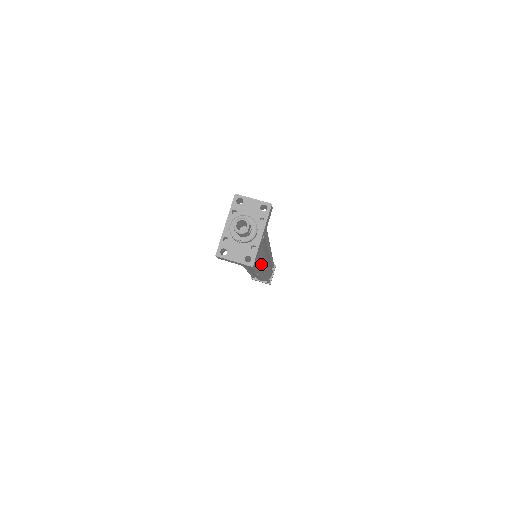
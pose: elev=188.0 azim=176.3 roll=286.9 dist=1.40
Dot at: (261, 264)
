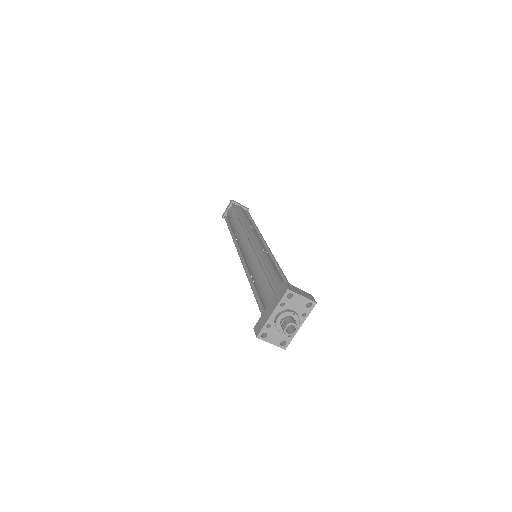
Dot at: occluded
